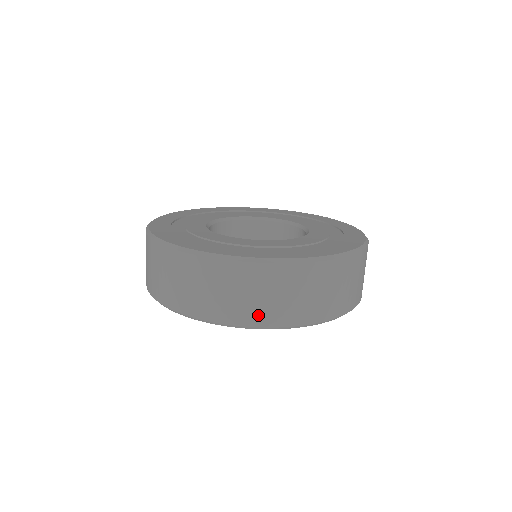
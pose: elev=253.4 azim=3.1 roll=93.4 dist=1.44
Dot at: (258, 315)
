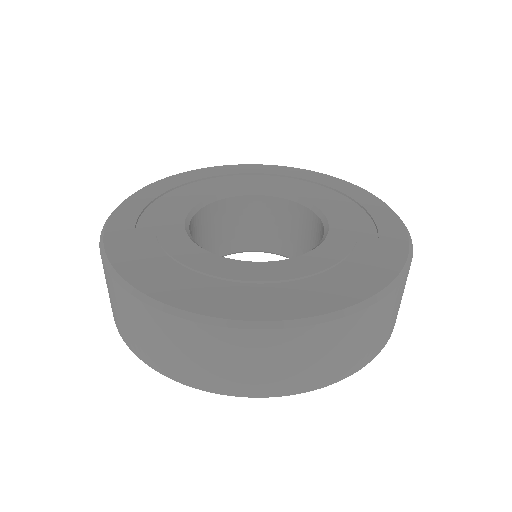
Dot at: (155, 359)
